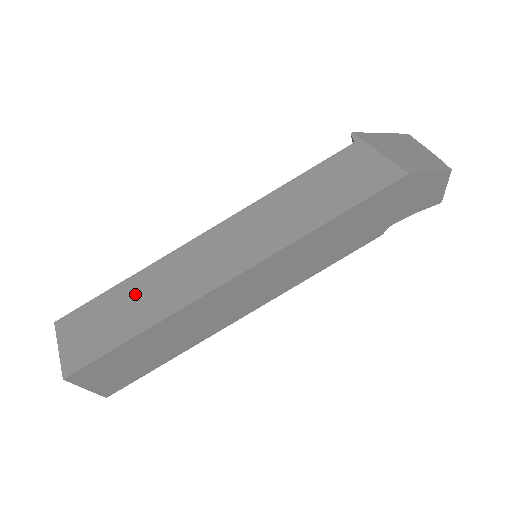
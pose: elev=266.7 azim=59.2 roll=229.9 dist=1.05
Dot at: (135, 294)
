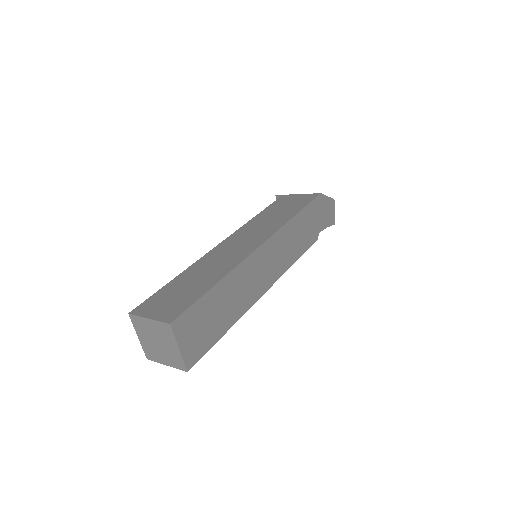
Dot at: (193, 276)
